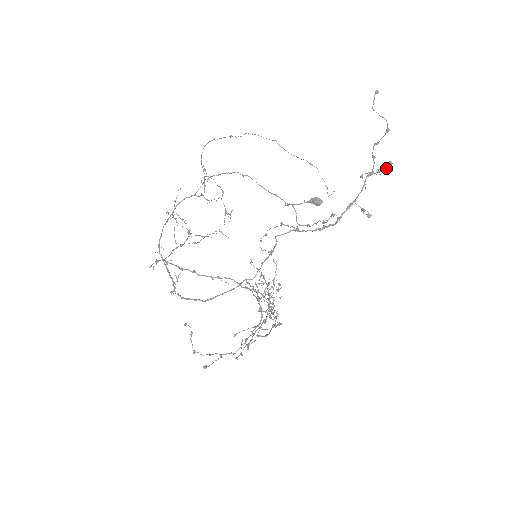
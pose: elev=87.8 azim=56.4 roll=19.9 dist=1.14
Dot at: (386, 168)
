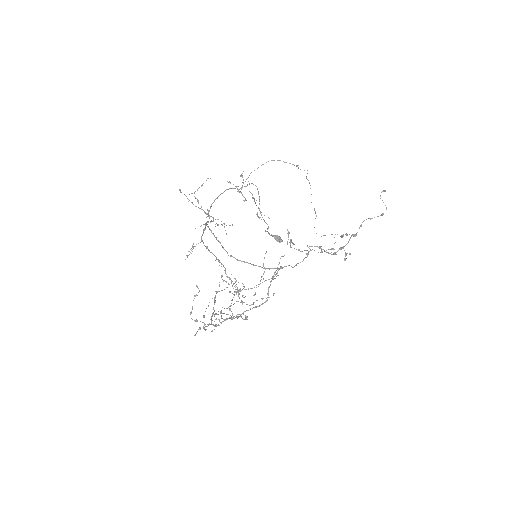
Dot at: (341, 237)
